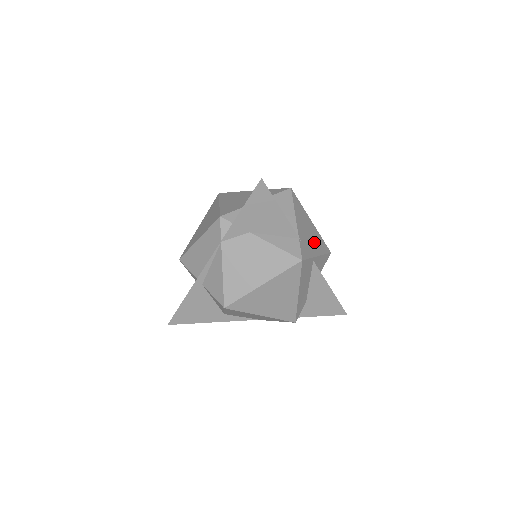
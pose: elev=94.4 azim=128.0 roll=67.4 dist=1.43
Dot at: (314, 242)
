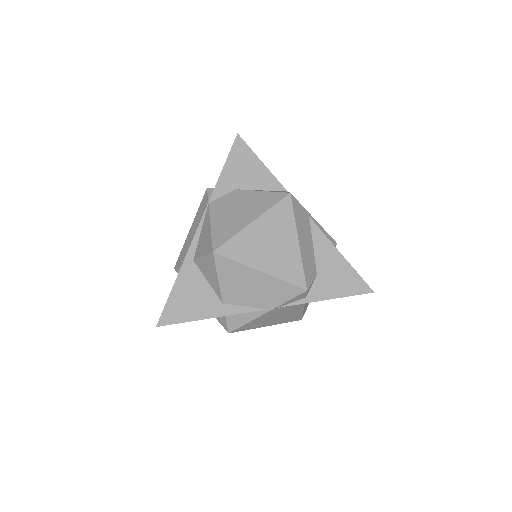
Dot at: occluded
